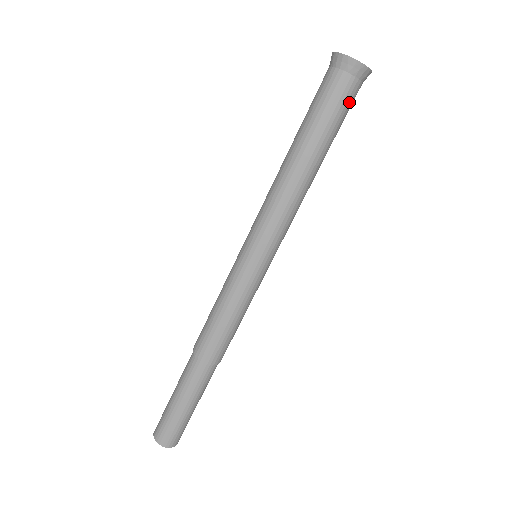
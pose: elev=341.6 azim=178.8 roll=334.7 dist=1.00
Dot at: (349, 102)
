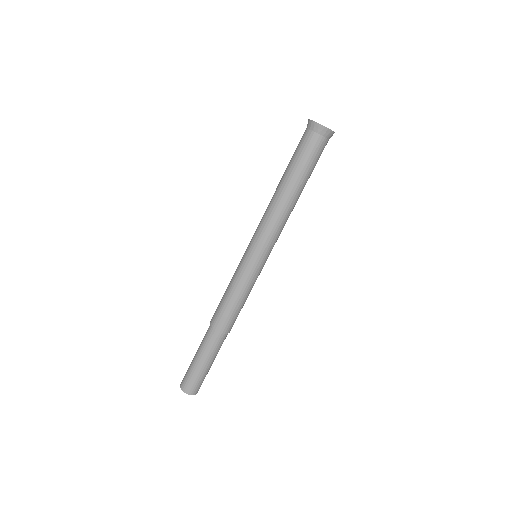
Dot at: (317, 151)
